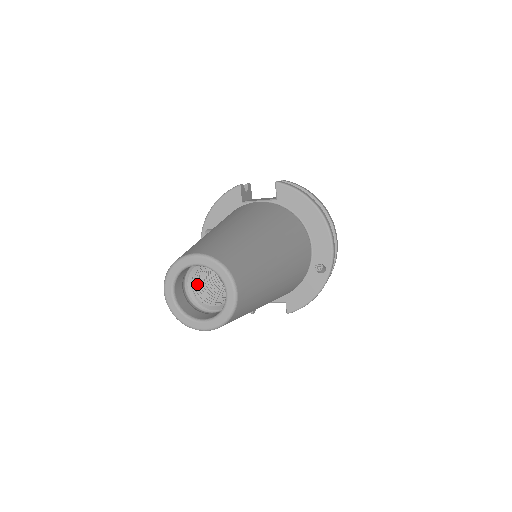
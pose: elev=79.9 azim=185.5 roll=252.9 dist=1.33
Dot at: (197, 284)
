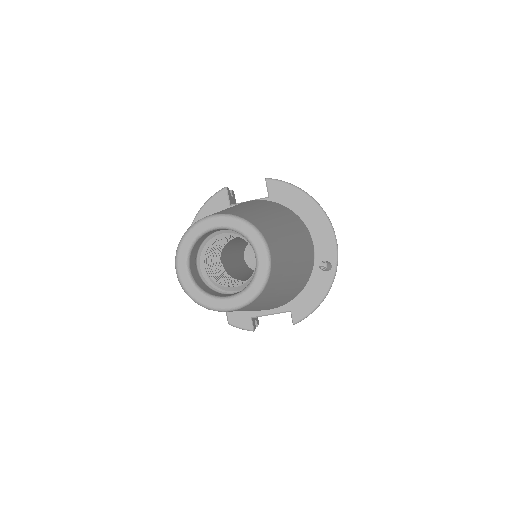
Dot at: (209, 267)
